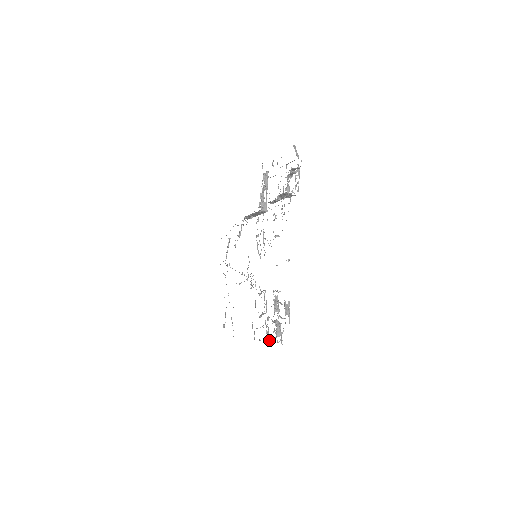
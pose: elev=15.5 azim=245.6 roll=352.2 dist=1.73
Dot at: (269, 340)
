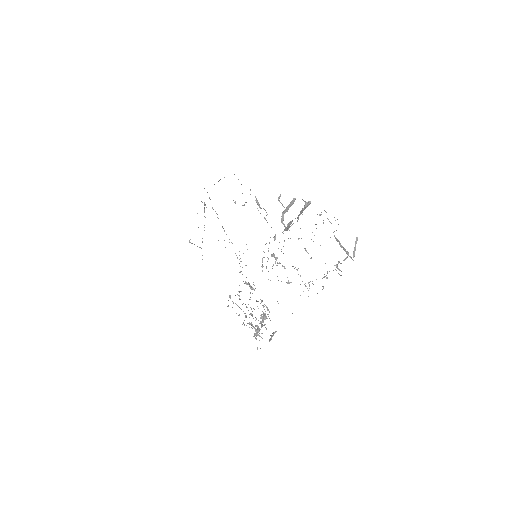
Dot at: (244, 325)
